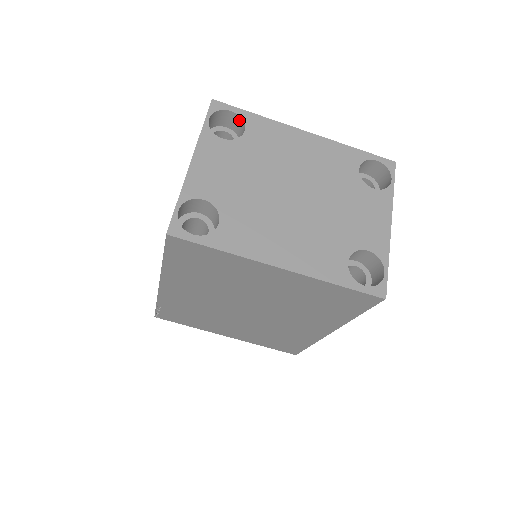
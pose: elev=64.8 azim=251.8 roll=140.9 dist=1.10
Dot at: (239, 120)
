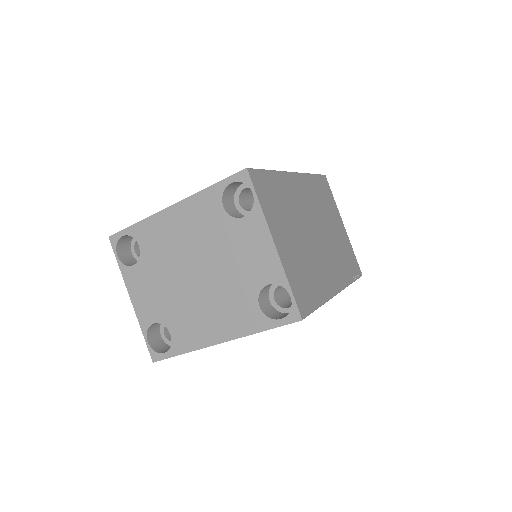
Dot at: (132, 236)
